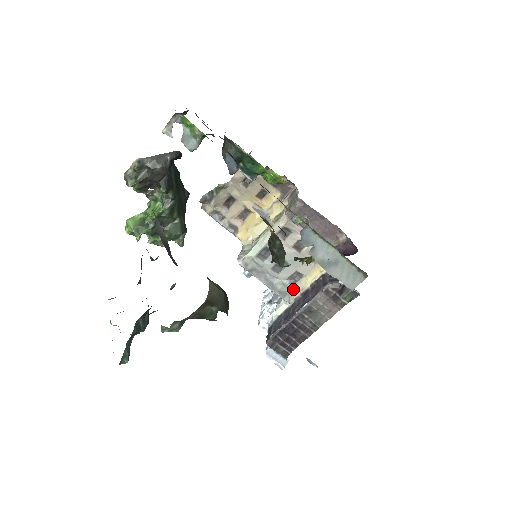
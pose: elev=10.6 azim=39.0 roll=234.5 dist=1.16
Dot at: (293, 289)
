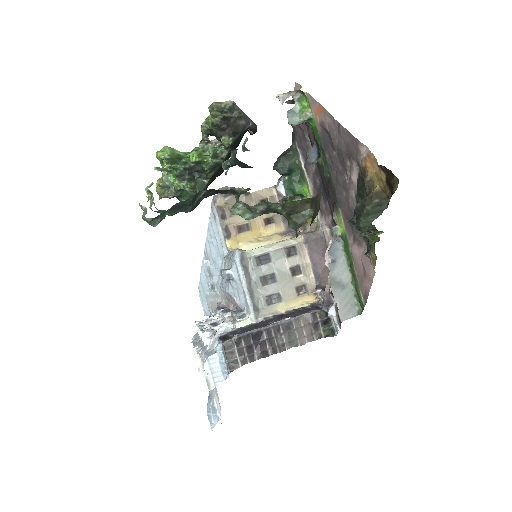
Dot at: (266, 309)
